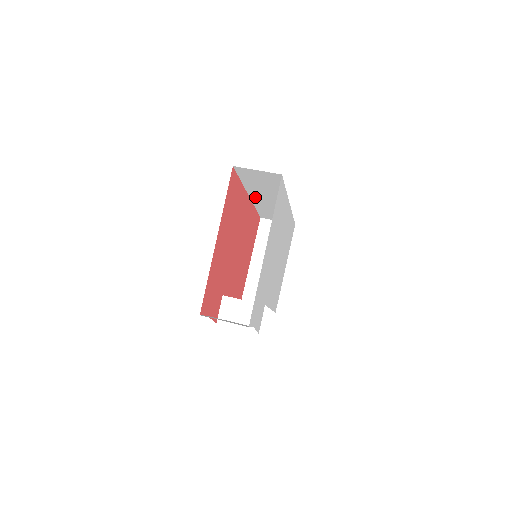
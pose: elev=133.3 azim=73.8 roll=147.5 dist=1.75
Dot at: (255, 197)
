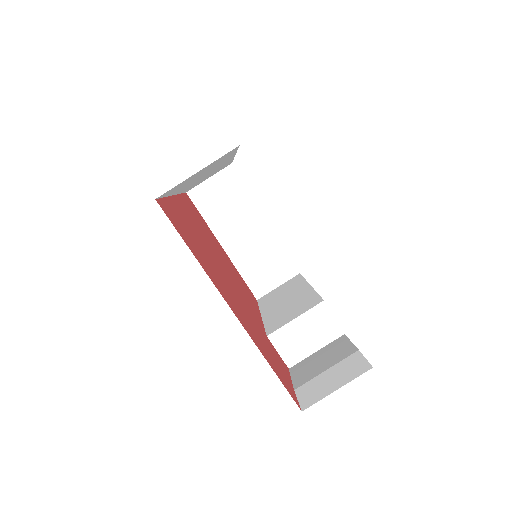
Dot at: occluded
